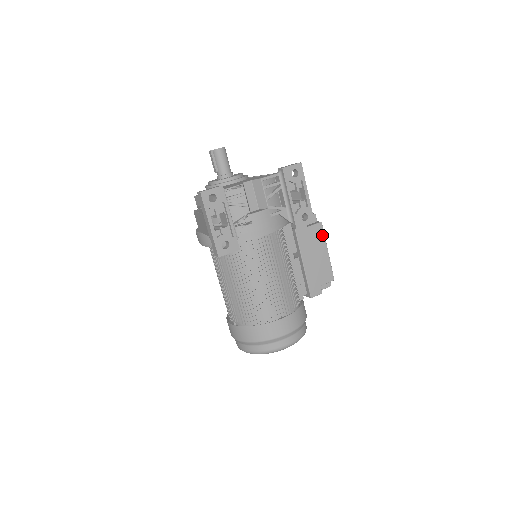
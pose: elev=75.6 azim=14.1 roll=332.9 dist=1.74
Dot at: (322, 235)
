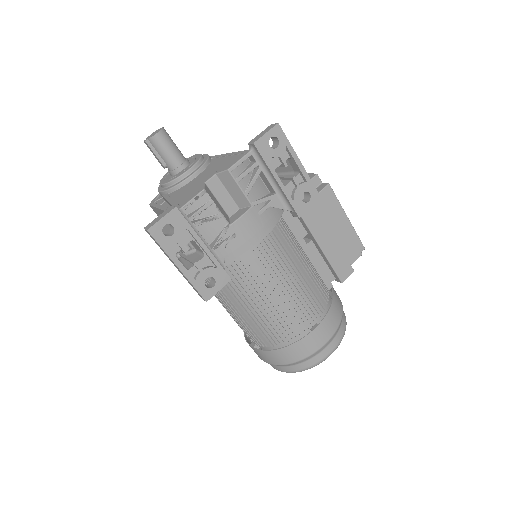
Dot at: (334, 200)
